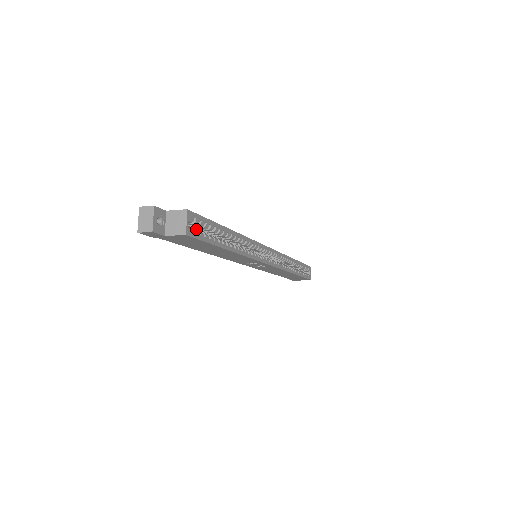
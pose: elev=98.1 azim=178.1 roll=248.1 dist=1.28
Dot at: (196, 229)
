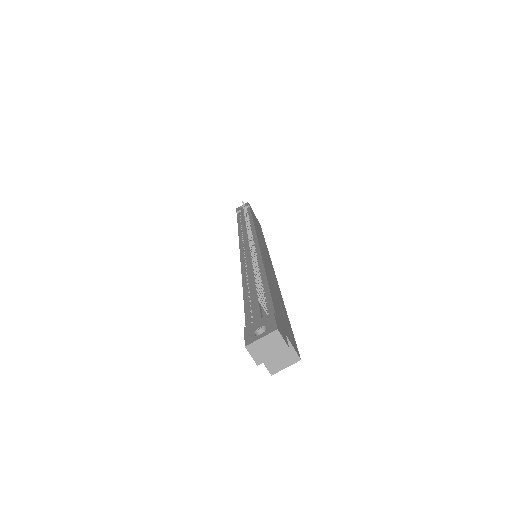
Dot at: occluded
